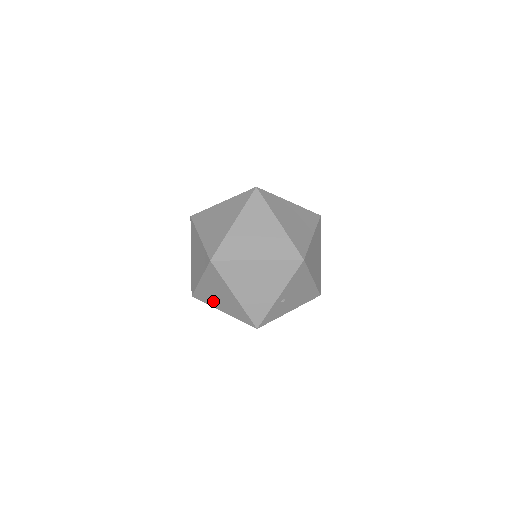
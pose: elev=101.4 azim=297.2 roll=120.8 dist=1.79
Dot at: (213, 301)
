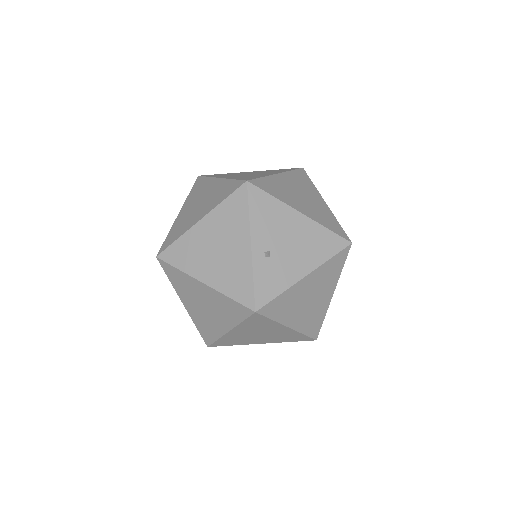
Dot at: (213, 325)
